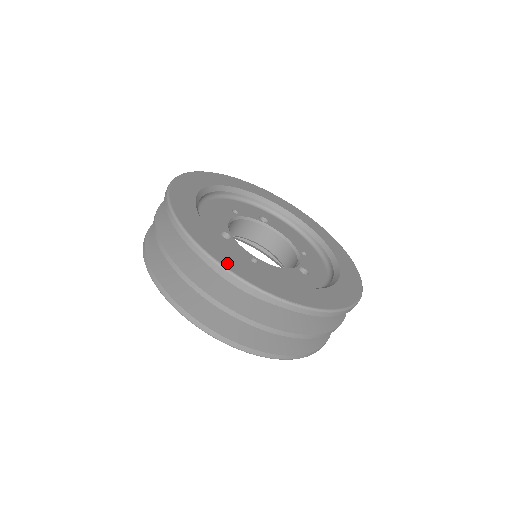
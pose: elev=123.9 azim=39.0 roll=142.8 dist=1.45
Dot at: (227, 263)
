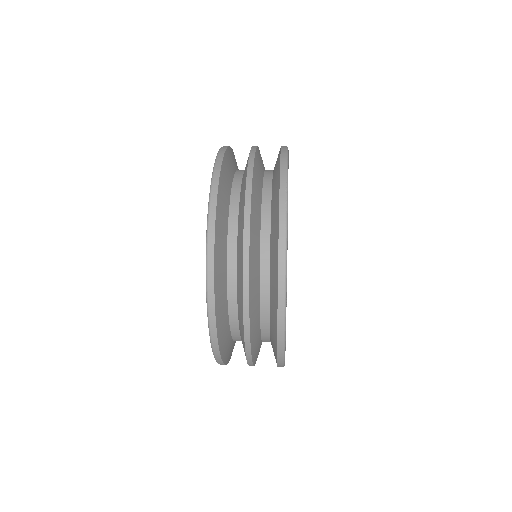
Dot at: occluded
